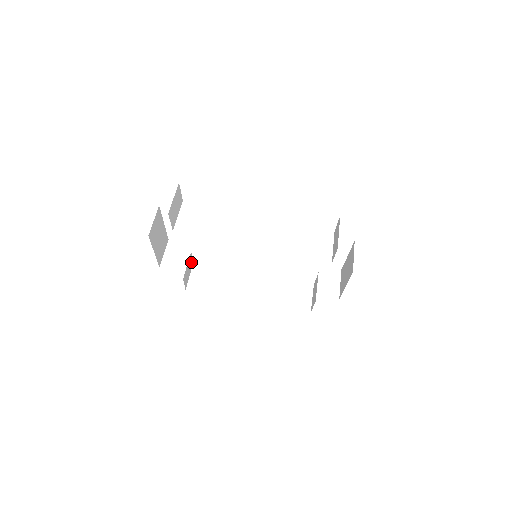
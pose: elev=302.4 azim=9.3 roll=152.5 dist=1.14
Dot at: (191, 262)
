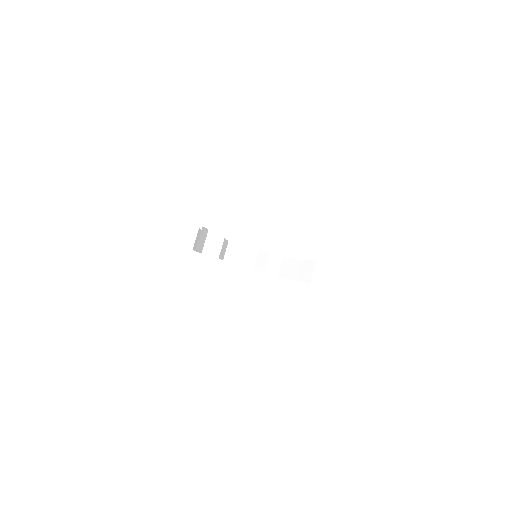
Dot at: occluded
